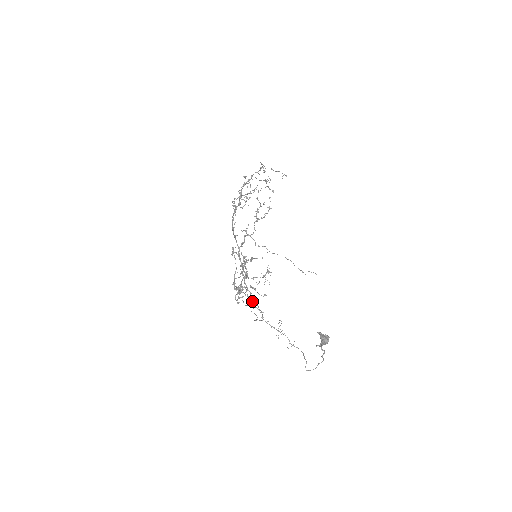
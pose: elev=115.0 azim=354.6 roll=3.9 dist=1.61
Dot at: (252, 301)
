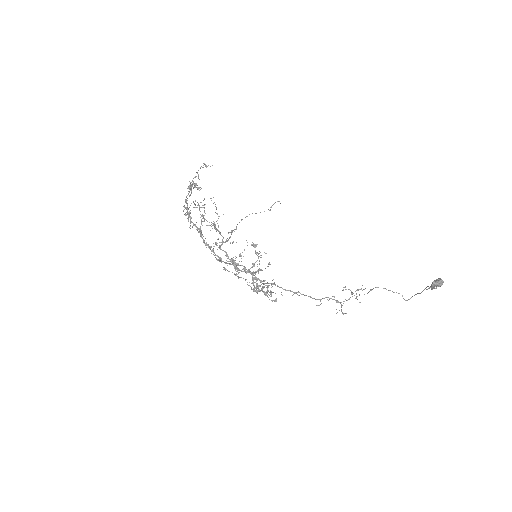
Dot at: occluded
